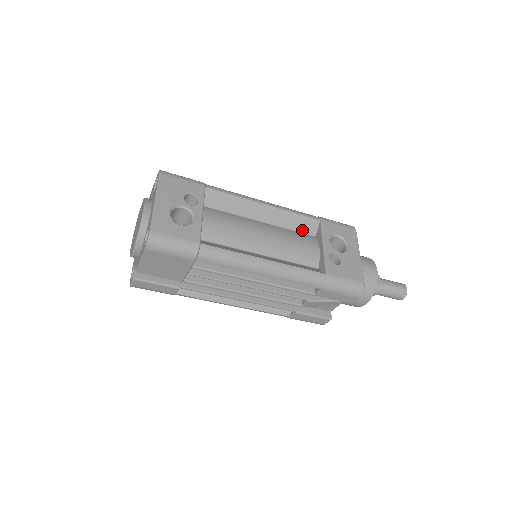
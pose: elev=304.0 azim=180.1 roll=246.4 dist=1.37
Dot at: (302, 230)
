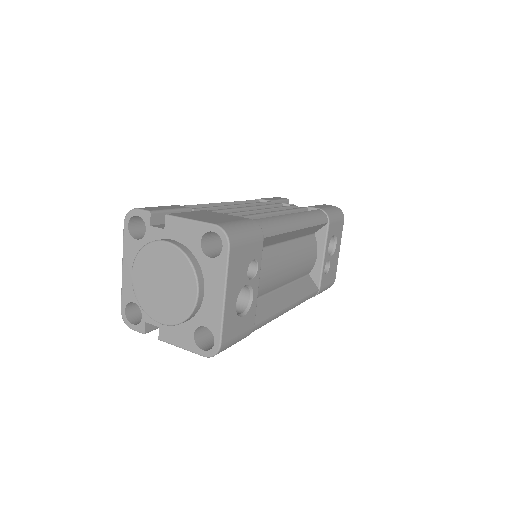
Dot at: (310, 233)
